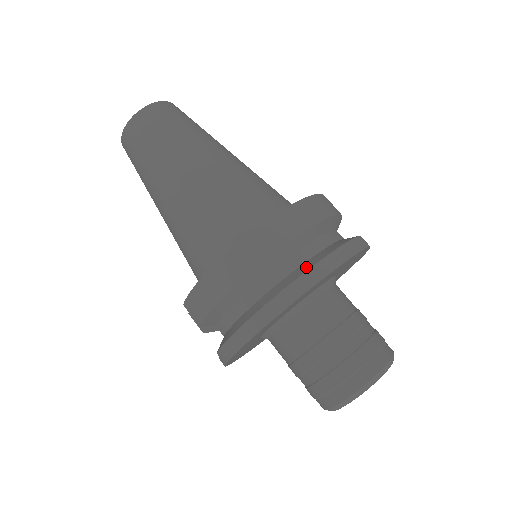
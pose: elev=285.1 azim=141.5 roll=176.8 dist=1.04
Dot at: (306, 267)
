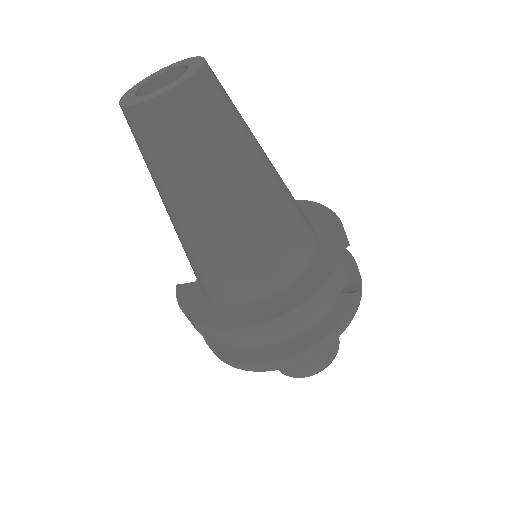
Dot at: (266, 357)
